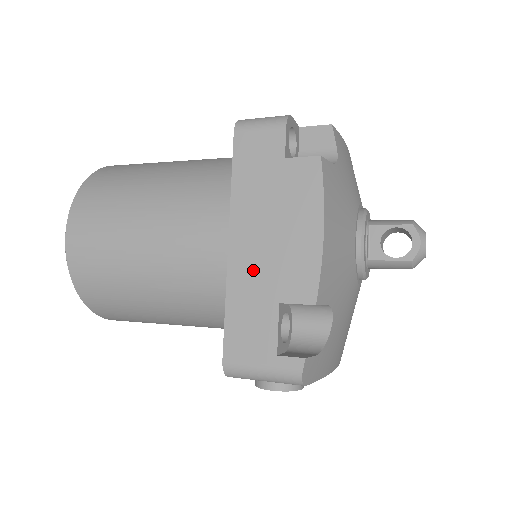
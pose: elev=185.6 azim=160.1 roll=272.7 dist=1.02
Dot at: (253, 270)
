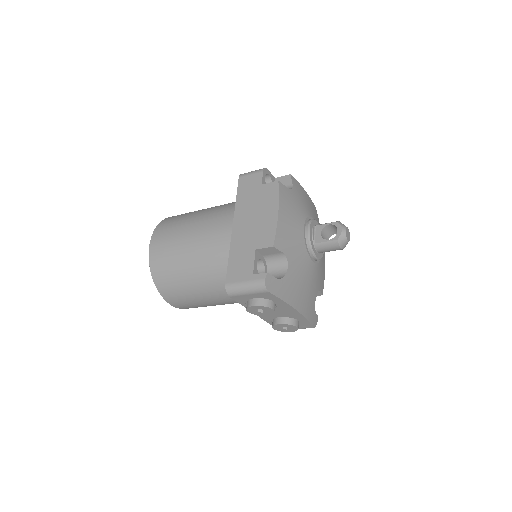
Dot at: (244, 237)
